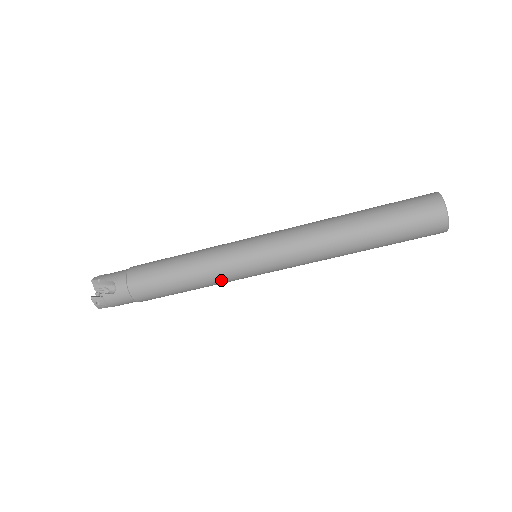
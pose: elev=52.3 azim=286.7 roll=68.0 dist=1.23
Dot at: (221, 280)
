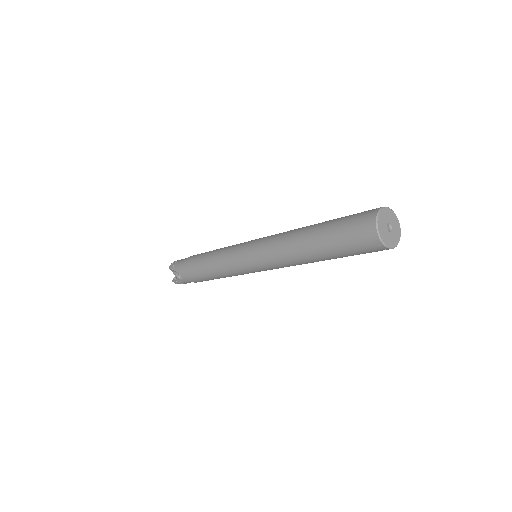
Dot at: occluded
